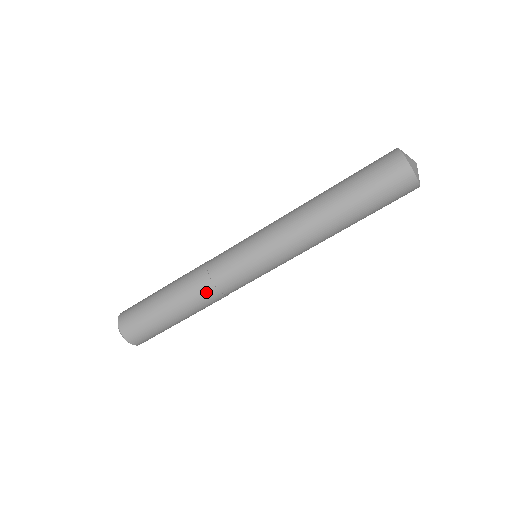
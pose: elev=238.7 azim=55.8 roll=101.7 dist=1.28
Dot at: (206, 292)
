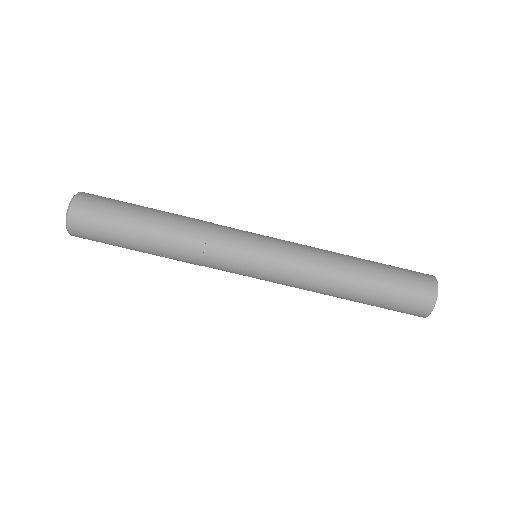
Dot at: (198, 223)
